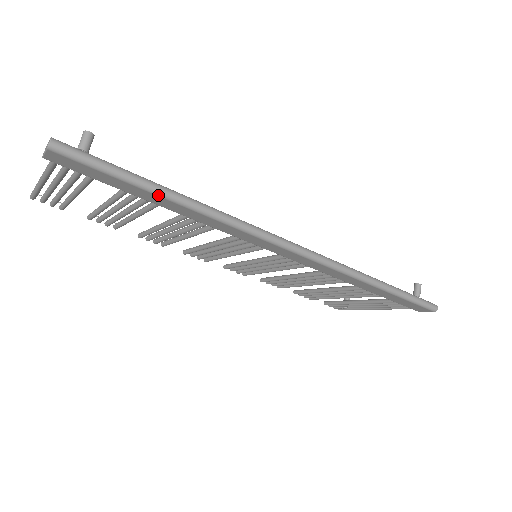
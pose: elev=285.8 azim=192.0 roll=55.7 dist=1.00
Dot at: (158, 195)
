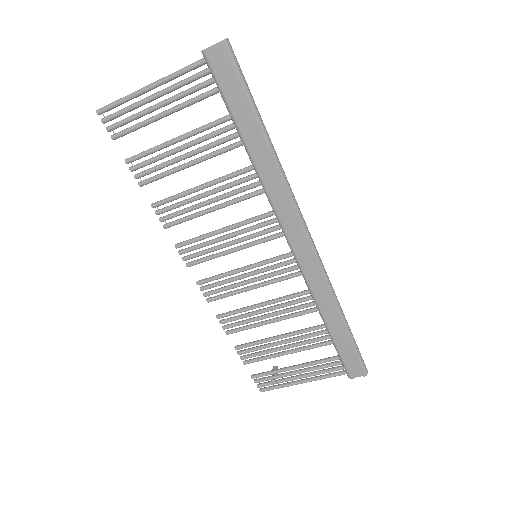
Dot at: (260, 125)
